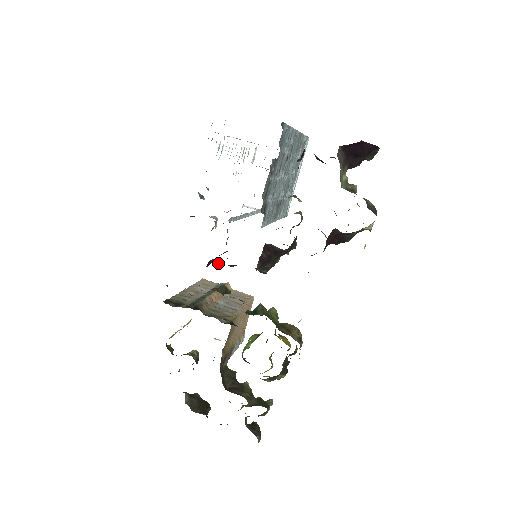
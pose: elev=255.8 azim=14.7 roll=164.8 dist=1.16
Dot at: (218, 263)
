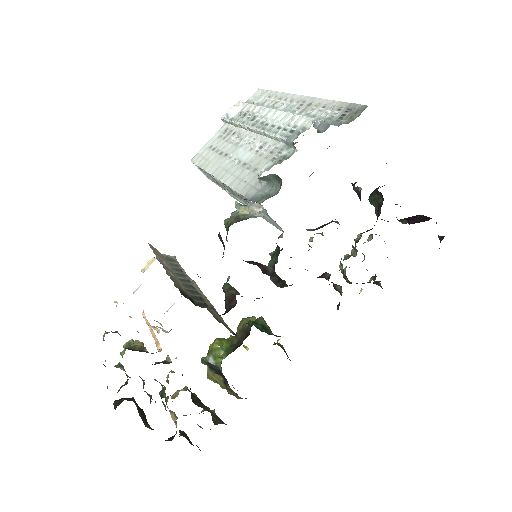
Dot at: (247, 262)
